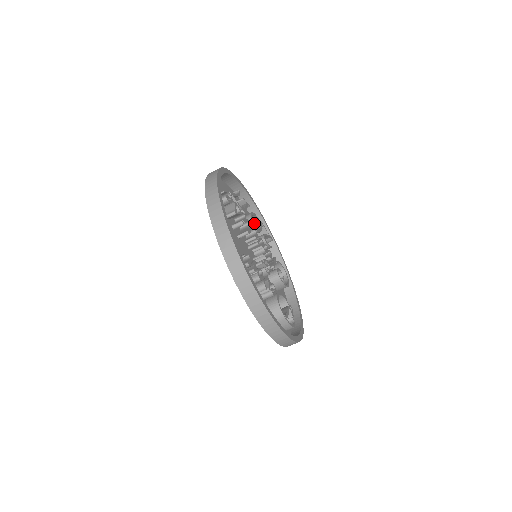
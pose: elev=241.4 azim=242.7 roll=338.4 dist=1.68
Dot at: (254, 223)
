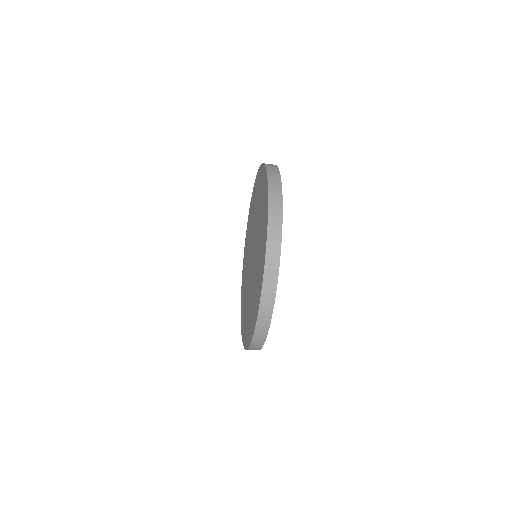
Dot at: occluded
